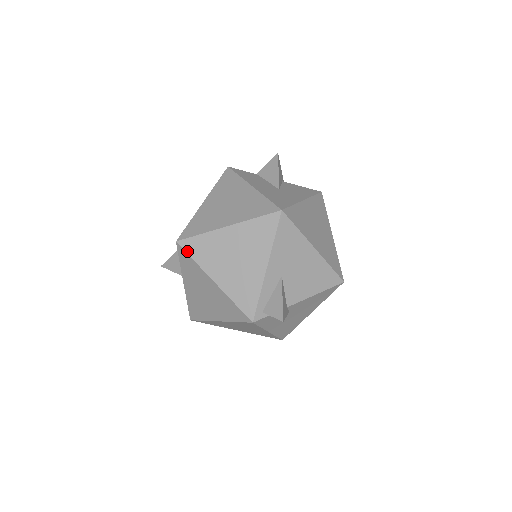
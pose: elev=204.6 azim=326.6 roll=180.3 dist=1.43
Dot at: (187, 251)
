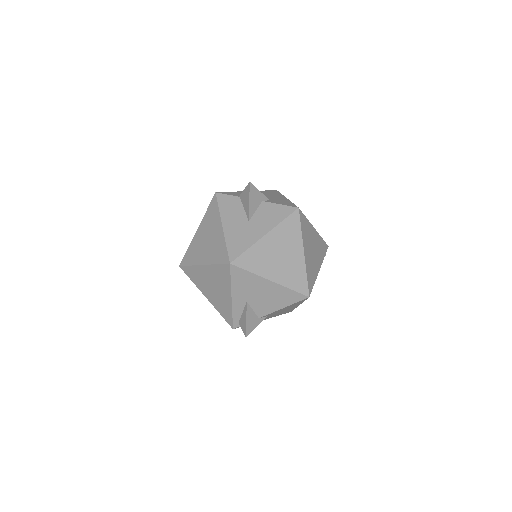
Dot at: (187, 274)
